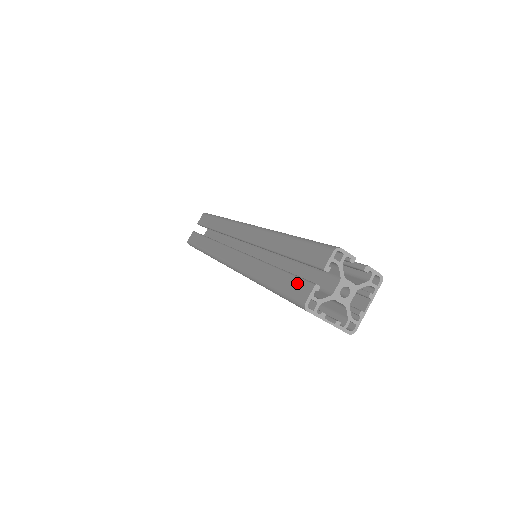
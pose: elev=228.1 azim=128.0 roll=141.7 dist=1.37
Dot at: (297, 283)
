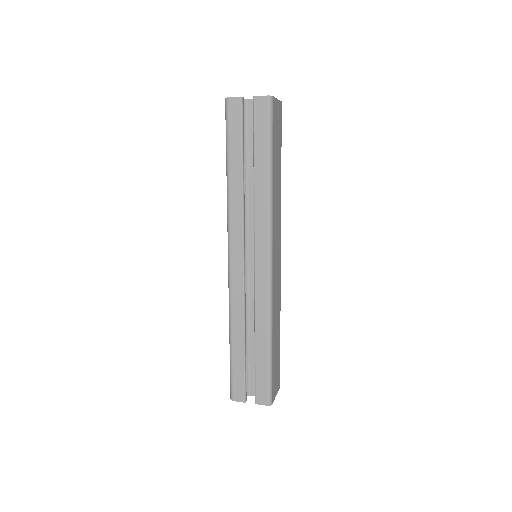
Dot at: occluded
